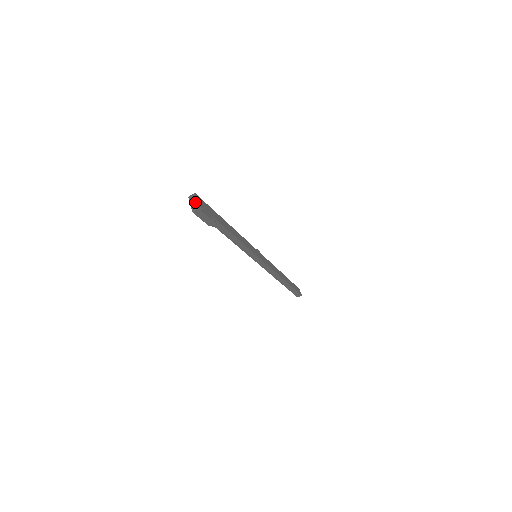
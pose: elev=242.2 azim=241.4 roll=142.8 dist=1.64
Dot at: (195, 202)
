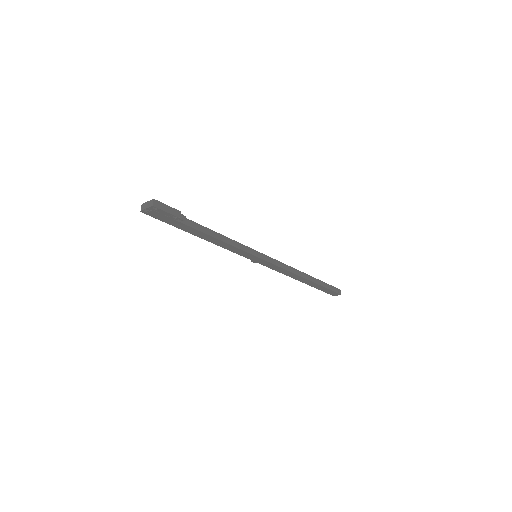
Dot at: (147, 203)
